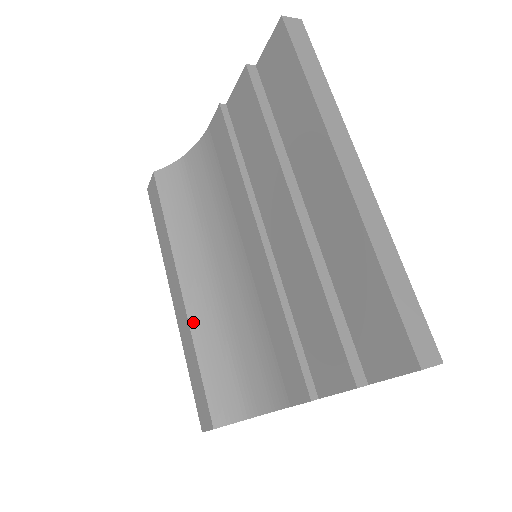
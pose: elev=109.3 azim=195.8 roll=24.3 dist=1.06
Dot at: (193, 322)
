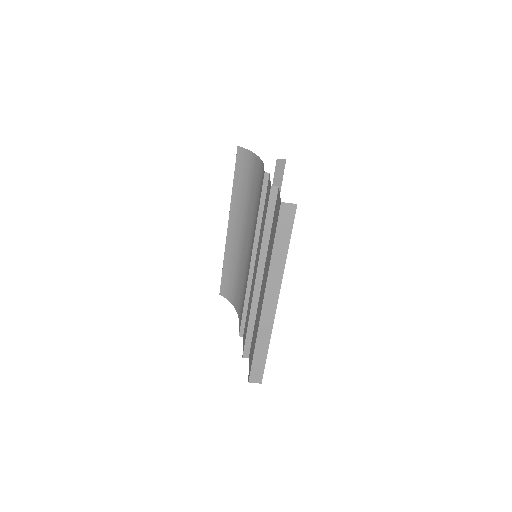
Dot at: (227, 247)
